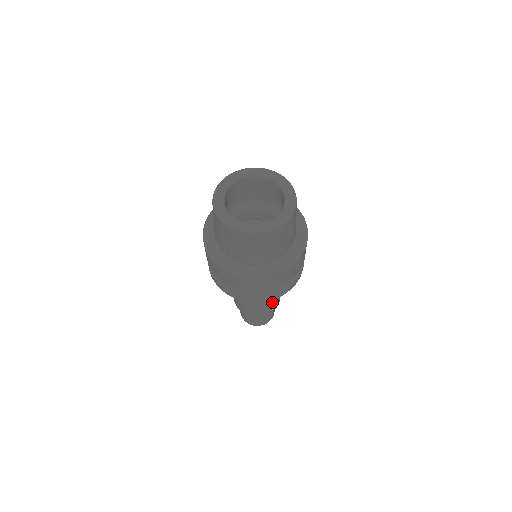
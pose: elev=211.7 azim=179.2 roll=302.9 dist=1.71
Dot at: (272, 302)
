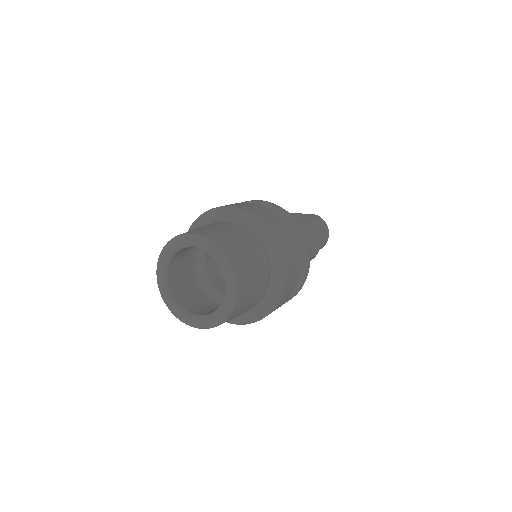
Dot at: occluded
